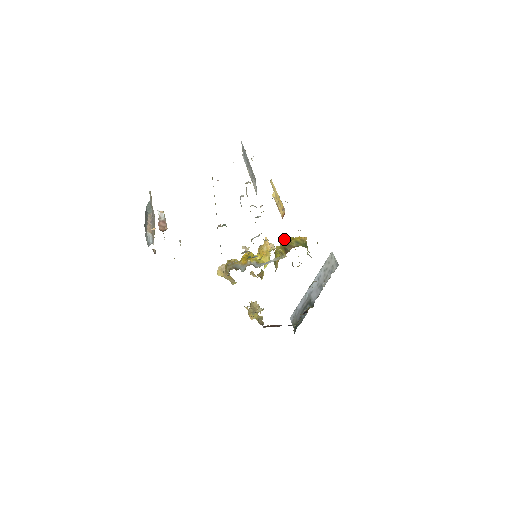
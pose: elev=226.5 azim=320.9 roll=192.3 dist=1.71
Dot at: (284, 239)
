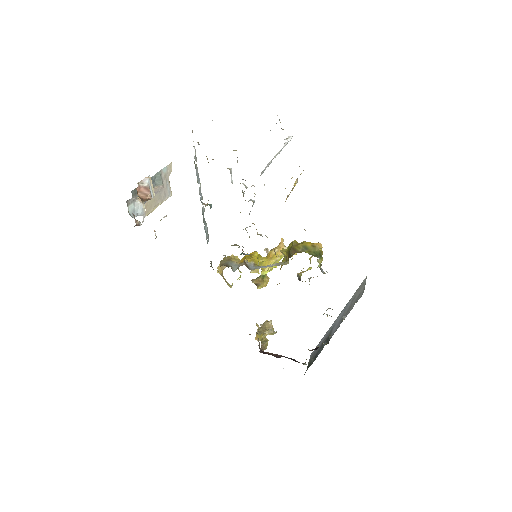
Dot at: (292, 241)
